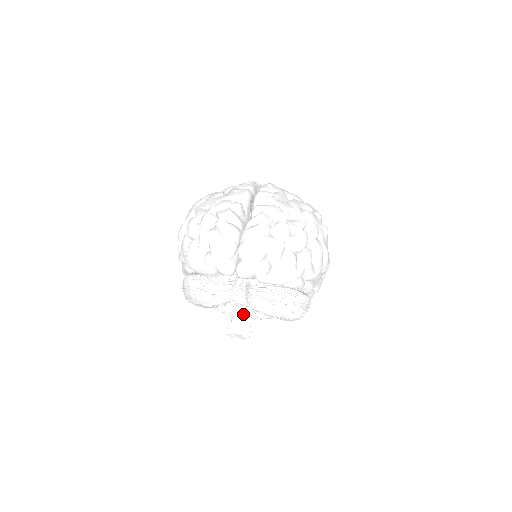
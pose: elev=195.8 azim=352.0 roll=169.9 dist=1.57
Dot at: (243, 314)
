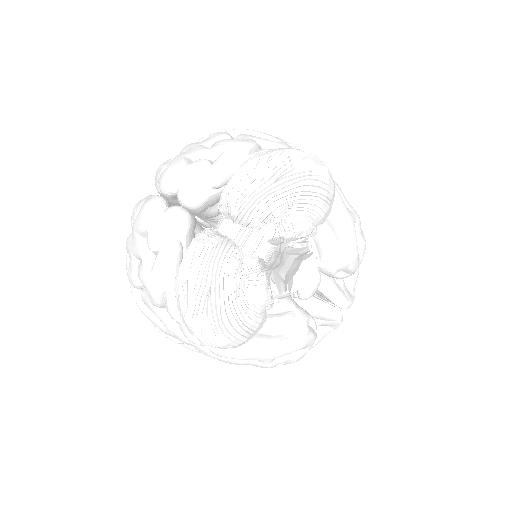
Dot at: (284, 262)
